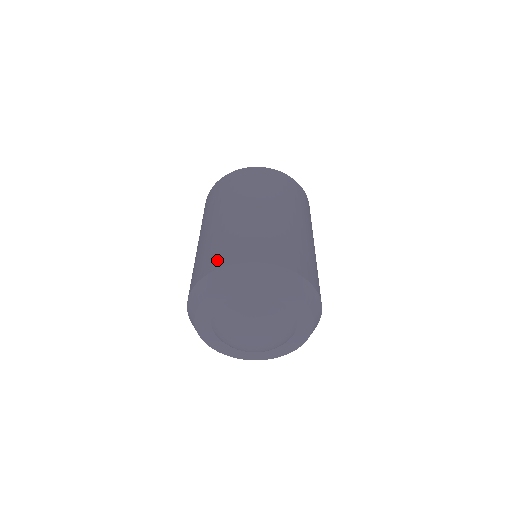
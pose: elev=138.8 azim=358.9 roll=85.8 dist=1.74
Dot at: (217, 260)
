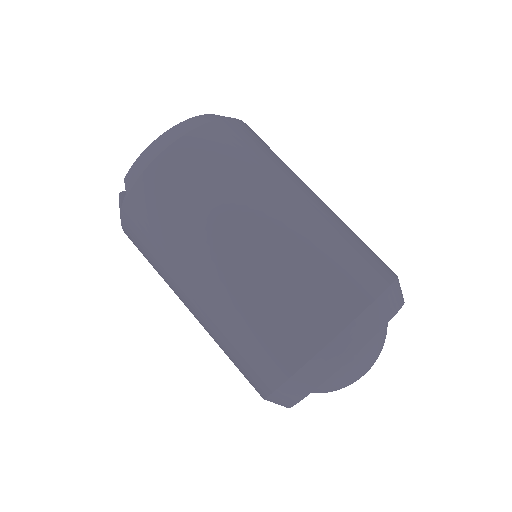
Dot at: occluded
